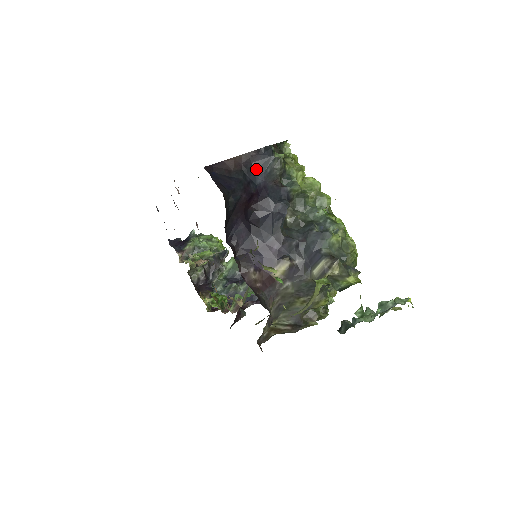
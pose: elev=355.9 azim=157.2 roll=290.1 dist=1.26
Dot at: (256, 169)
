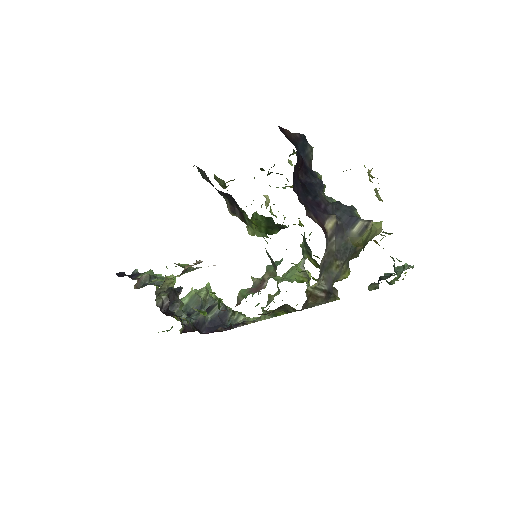
Dot at: (300, 147)
